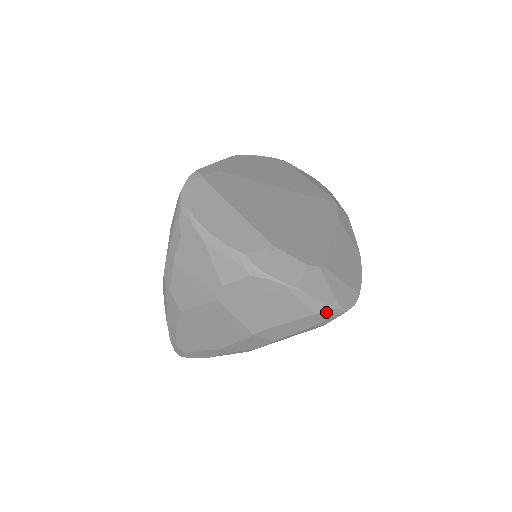
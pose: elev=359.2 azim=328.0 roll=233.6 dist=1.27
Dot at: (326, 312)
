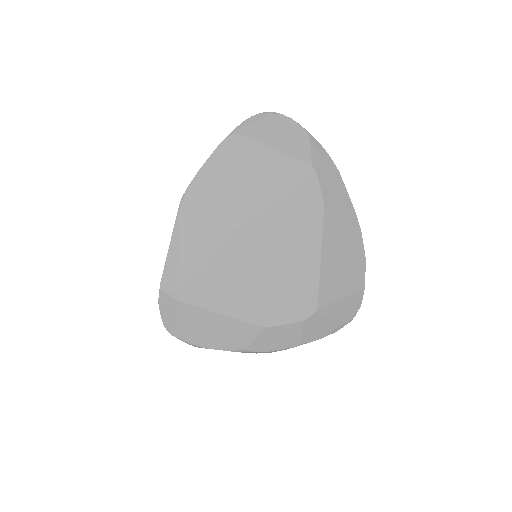
Dot at: occluded
